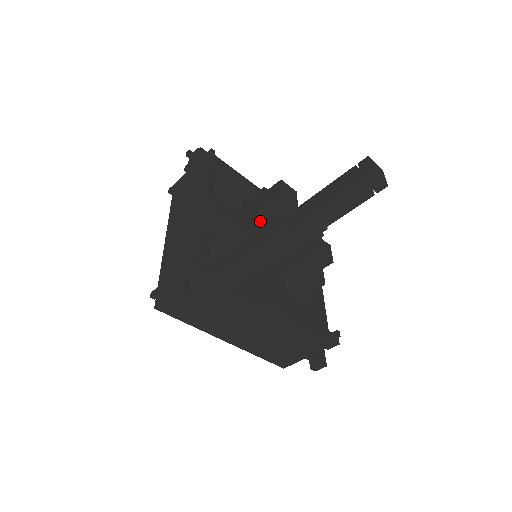
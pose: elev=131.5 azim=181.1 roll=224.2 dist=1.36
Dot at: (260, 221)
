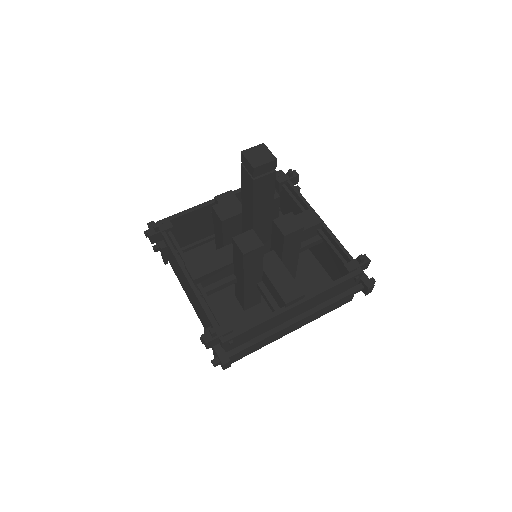
Dot at: (231, 241)
